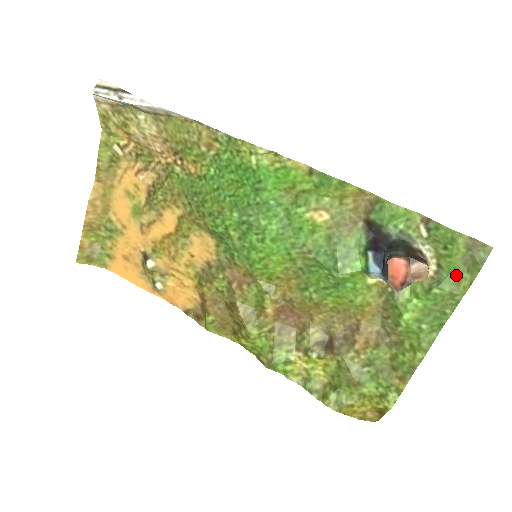
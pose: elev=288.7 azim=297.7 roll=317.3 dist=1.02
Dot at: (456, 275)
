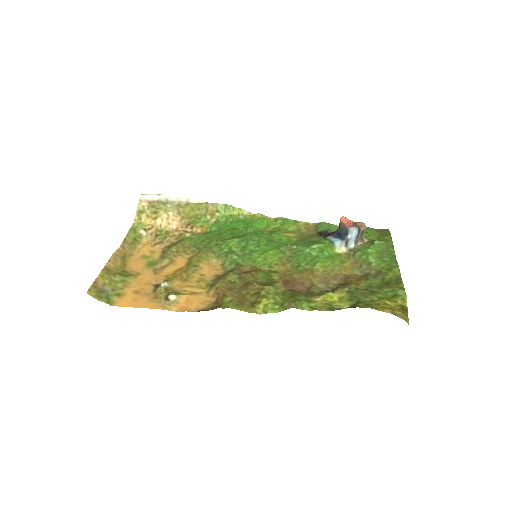
Dot at: (381, 239)
